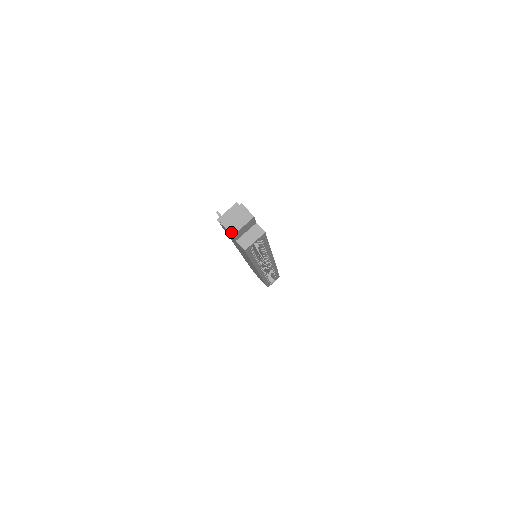
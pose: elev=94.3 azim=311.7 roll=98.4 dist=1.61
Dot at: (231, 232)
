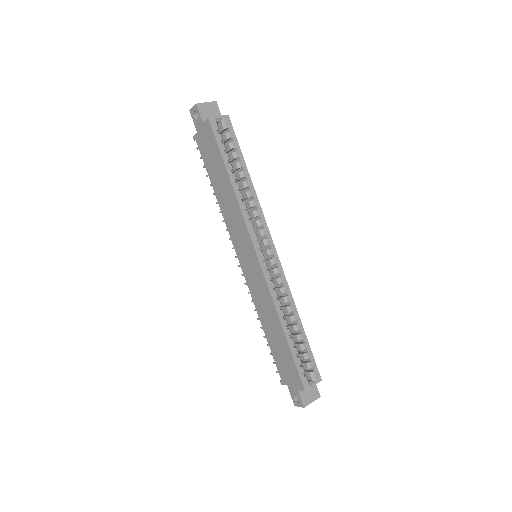
Dot at: (196, 105)
